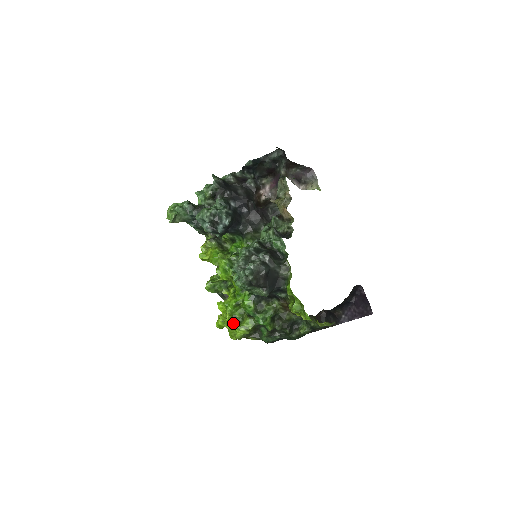
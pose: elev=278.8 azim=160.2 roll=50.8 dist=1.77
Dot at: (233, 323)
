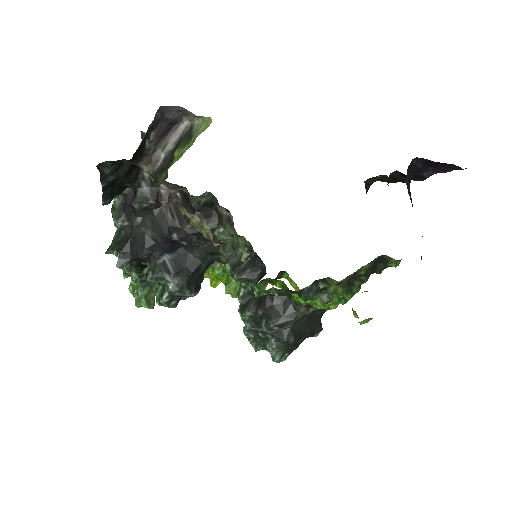
Dot at: occluded
